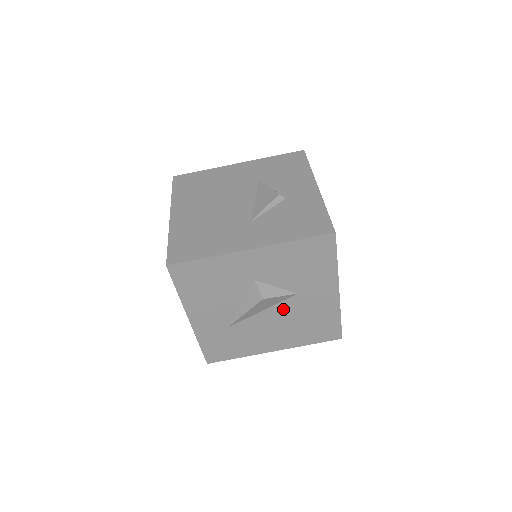
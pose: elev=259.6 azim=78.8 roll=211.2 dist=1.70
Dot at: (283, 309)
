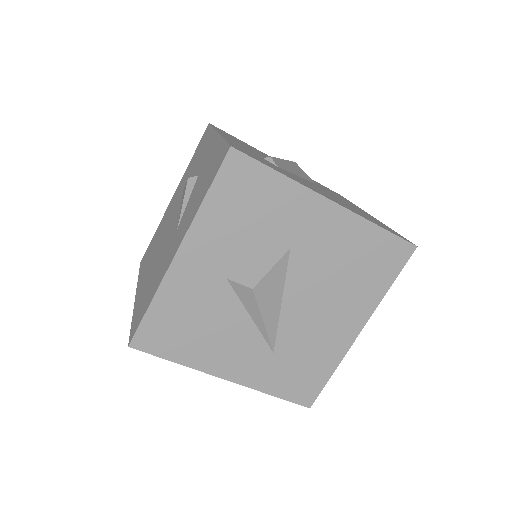
Dot at: (301, 279)
